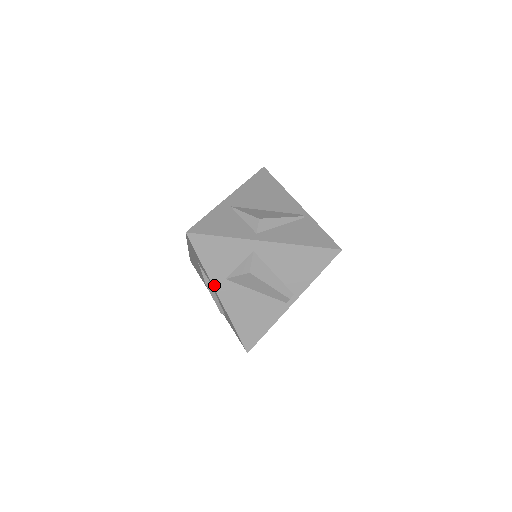
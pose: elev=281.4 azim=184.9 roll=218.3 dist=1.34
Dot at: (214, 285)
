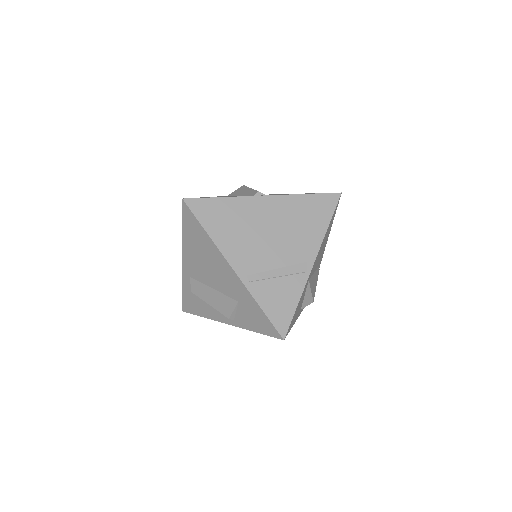
Dot at: (237, 326)
